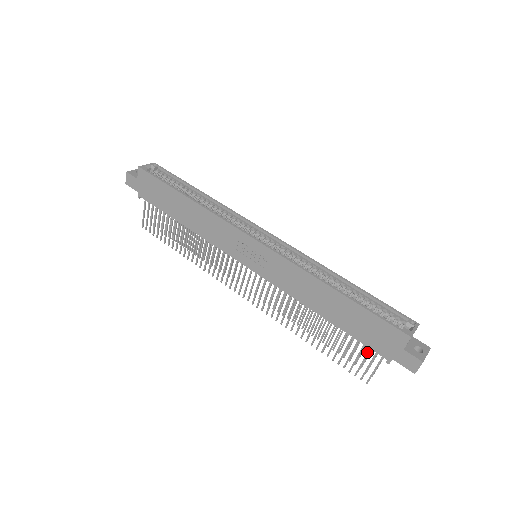
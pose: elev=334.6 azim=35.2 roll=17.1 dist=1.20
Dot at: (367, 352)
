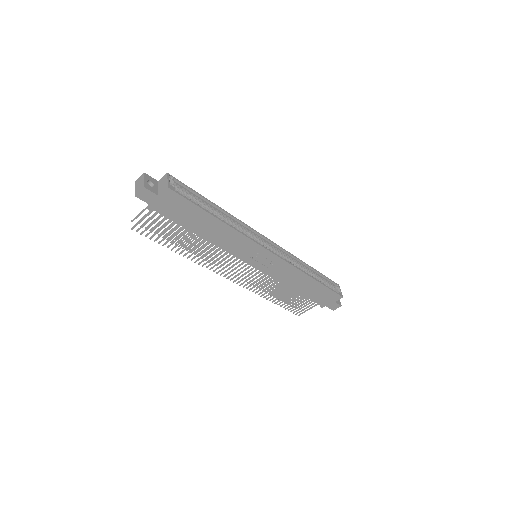
Dot at: (310, 303)
